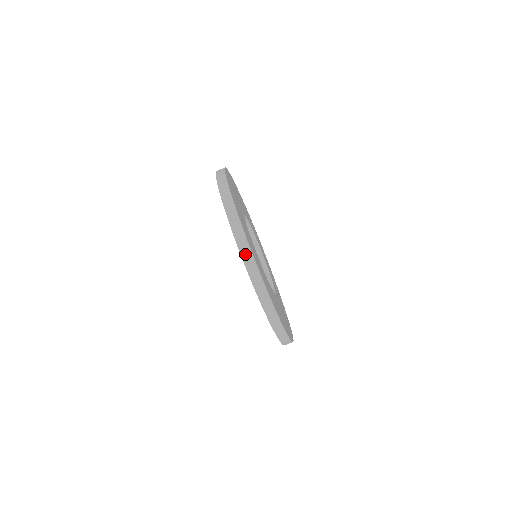
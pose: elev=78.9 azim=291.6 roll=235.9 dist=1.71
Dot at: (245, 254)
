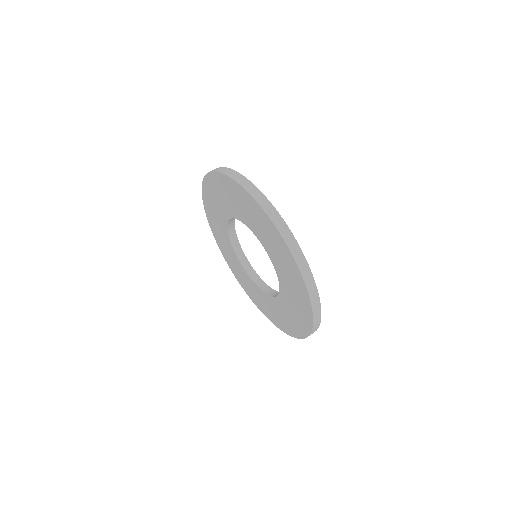
Dot at: (231, 174)
